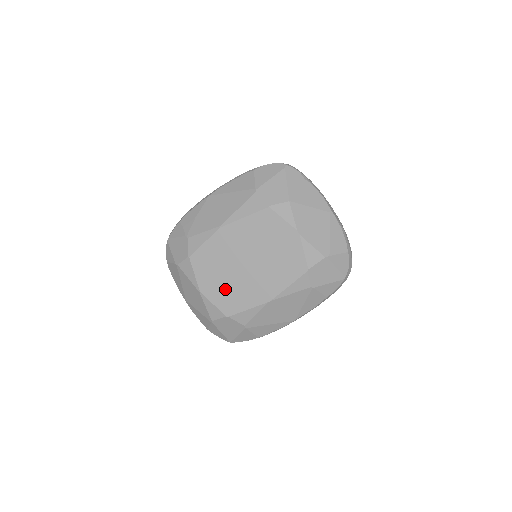
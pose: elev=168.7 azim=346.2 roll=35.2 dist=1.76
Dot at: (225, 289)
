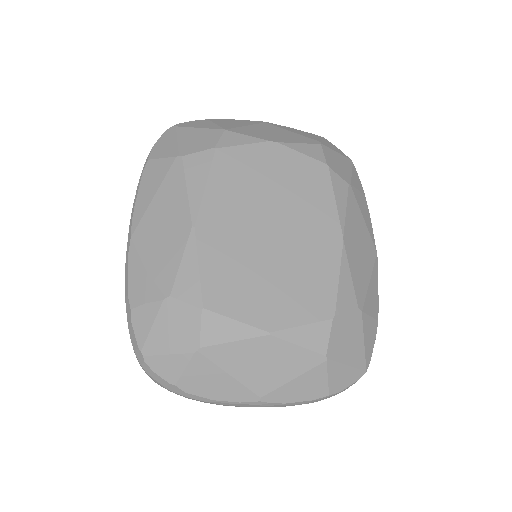
Dot at: (289, 288)
